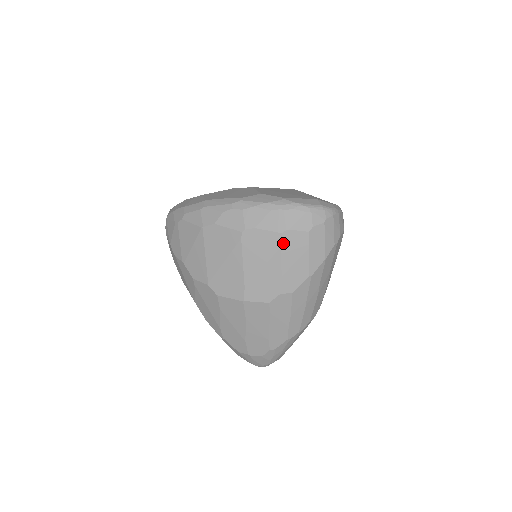
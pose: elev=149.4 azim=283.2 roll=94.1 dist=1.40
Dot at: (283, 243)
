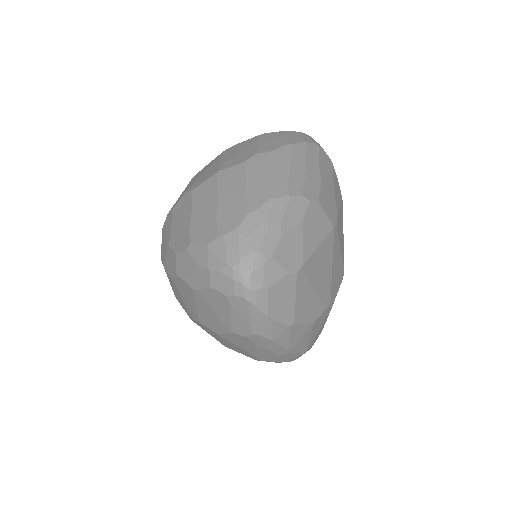
Dot at: (260, 137)
